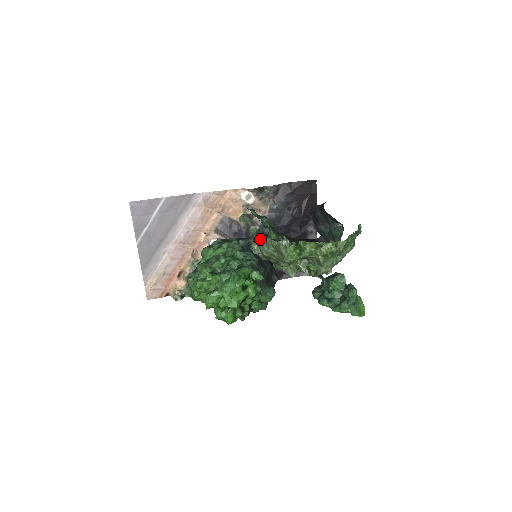
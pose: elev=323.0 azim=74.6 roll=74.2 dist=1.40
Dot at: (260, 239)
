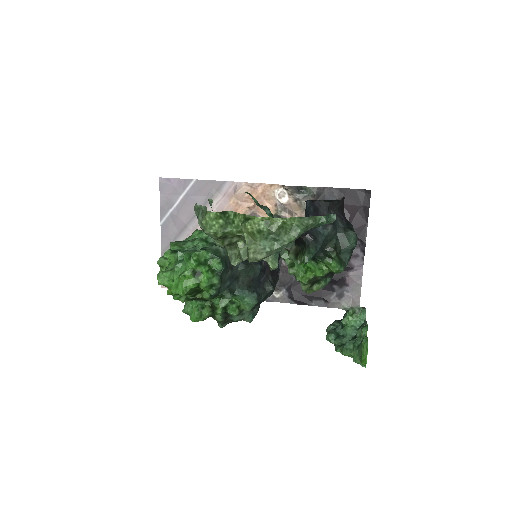
Dot at: (197, 205)
